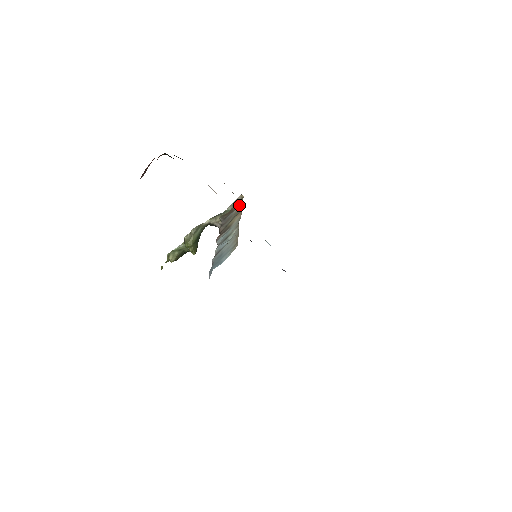
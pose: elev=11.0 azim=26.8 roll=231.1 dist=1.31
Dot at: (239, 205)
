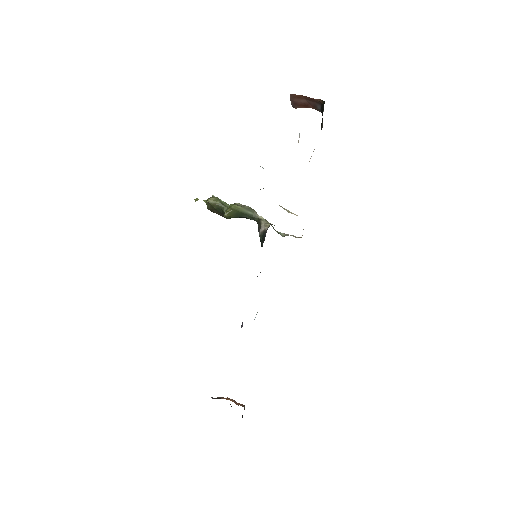
Dot at: occluded
